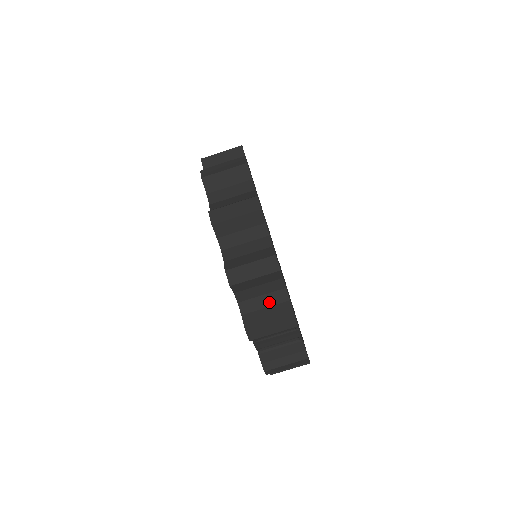
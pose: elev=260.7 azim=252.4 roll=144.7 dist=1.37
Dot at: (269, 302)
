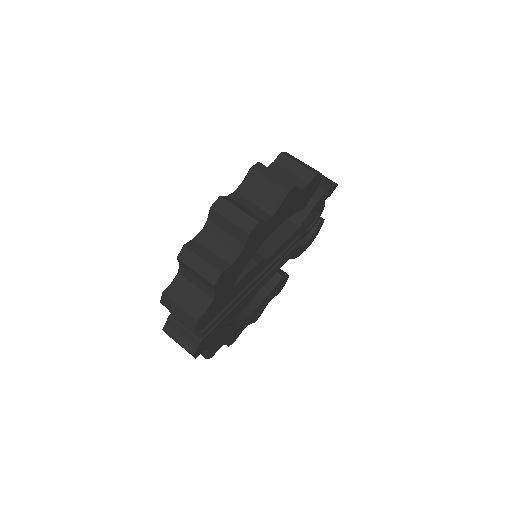
Dot at: (195, 295)
